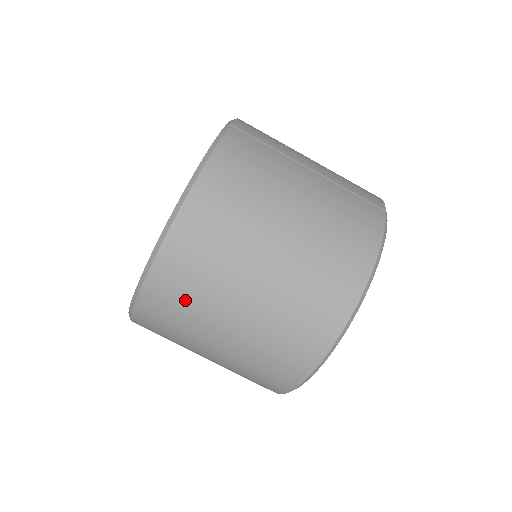
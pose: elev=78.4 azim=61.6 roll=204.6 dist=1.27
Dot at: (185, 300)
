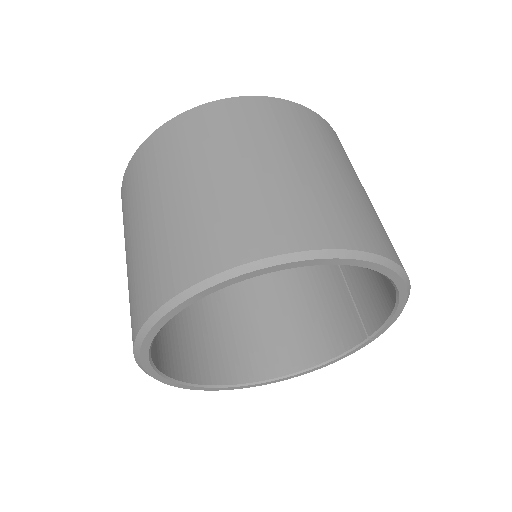
Dot at: (315, 133)
